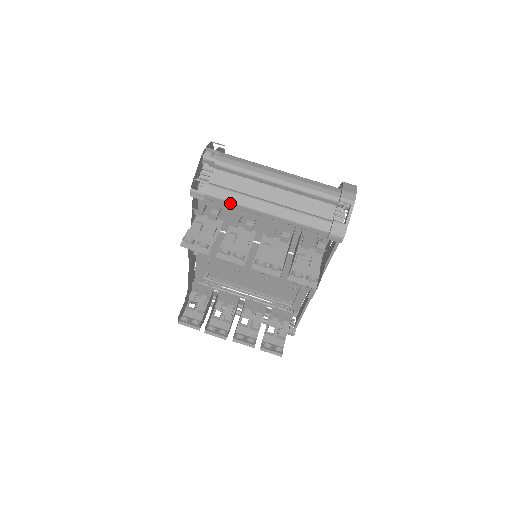
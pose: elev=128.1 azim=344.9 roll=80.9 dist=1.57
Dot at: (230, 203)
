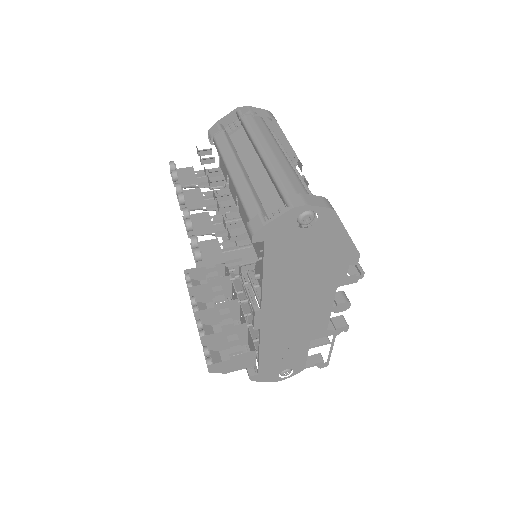
Dot at: (221, 156)
